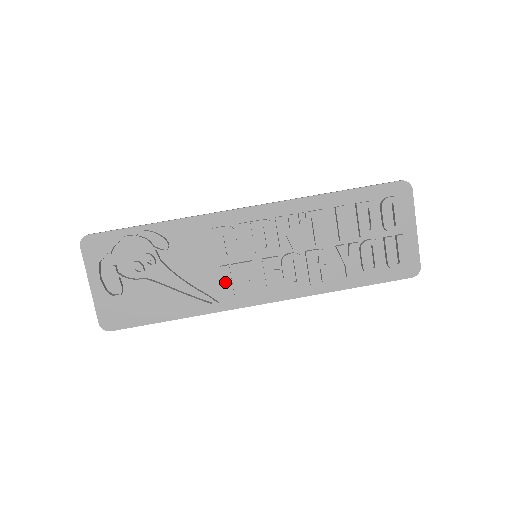
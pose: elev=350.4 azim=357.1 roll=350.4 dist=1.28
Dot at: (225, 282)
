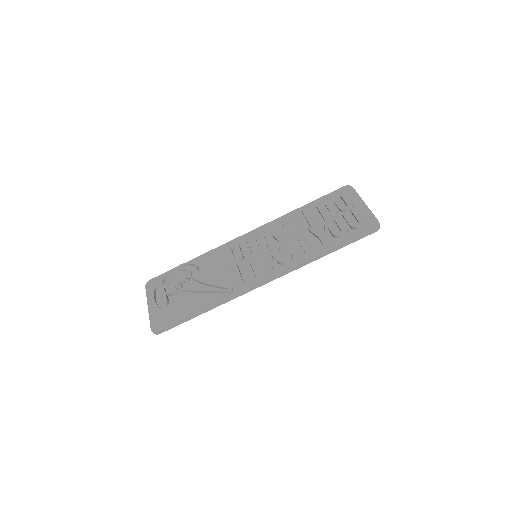
Dot at: (235, 274)
